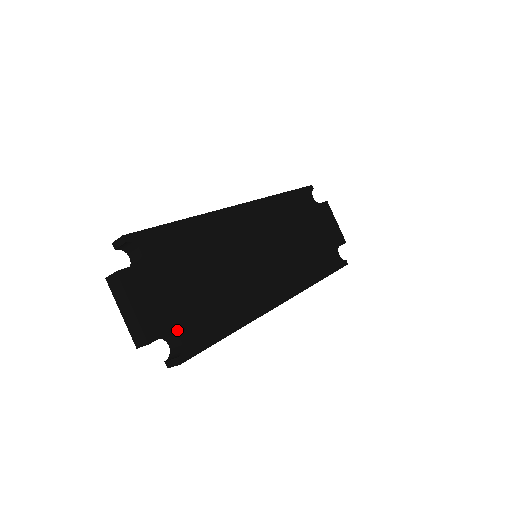
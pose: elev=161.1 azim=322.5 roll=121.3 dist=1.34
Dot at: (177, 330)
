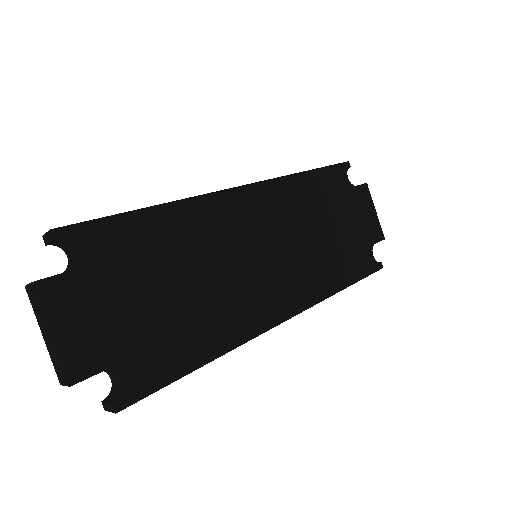
Dot at: (118, 364)
